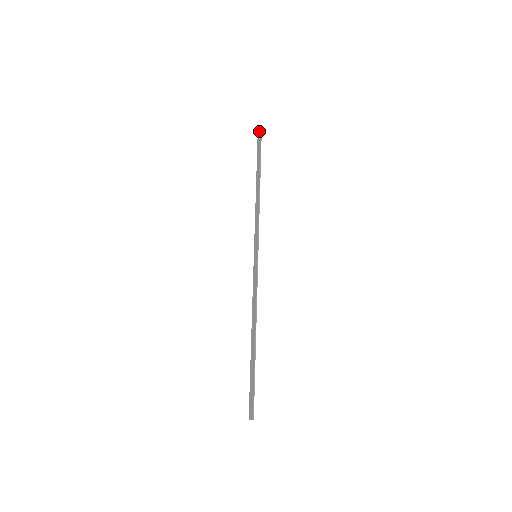
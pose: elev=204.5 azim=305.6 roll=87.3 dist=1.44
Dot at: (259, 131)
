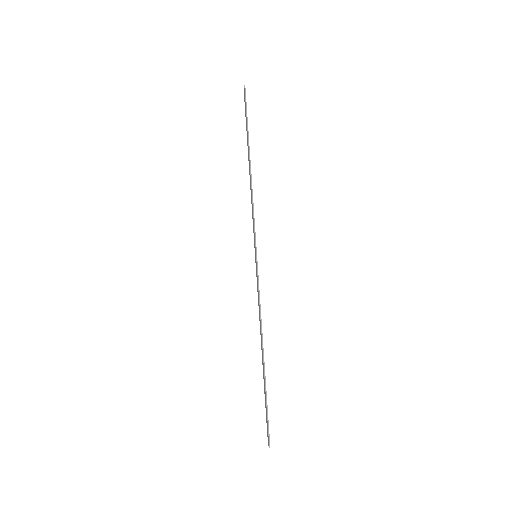
Dot at: occluded
